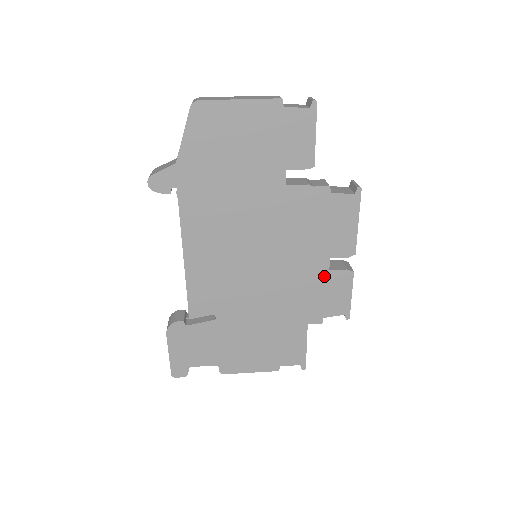
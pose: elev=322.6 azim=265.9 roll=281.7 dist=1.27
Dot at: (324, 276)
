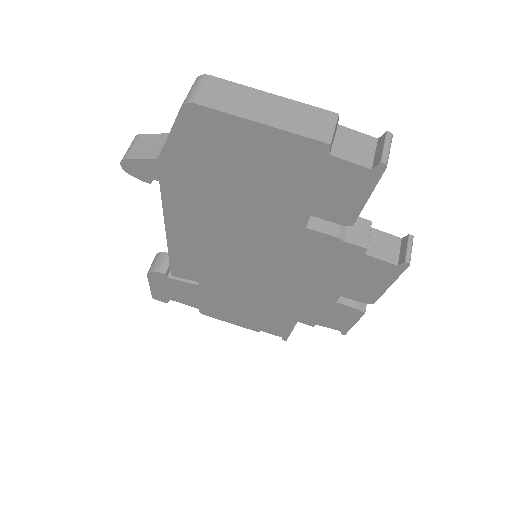
Dot at: (328, 303)
